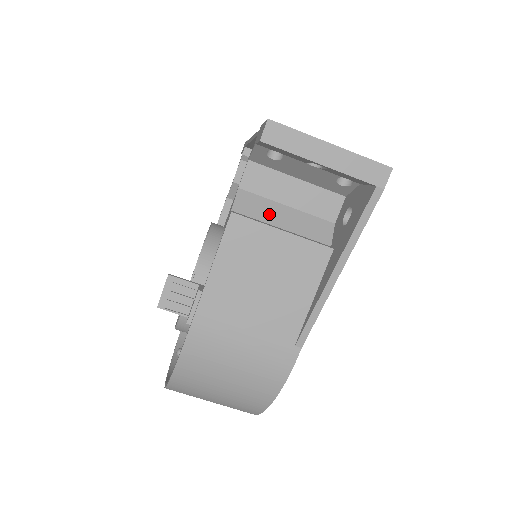
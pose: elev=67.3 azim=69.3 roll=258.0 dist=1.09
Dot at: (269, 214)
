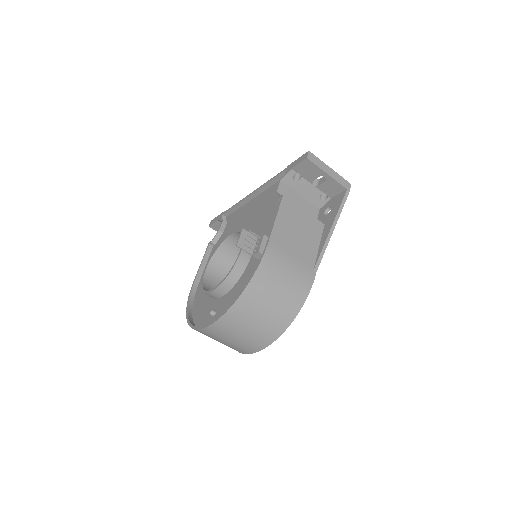
Dot at: occluded
